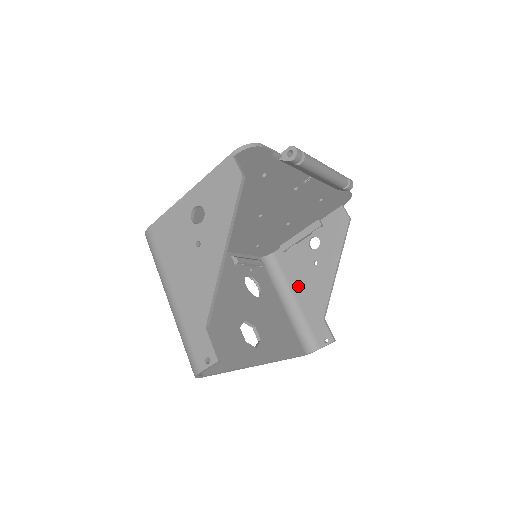
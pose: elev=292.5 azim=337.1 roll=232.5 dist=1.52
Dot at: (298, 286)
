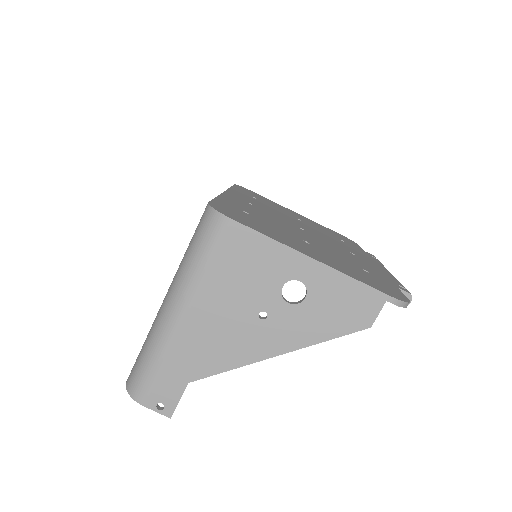
Dot at: occluded
